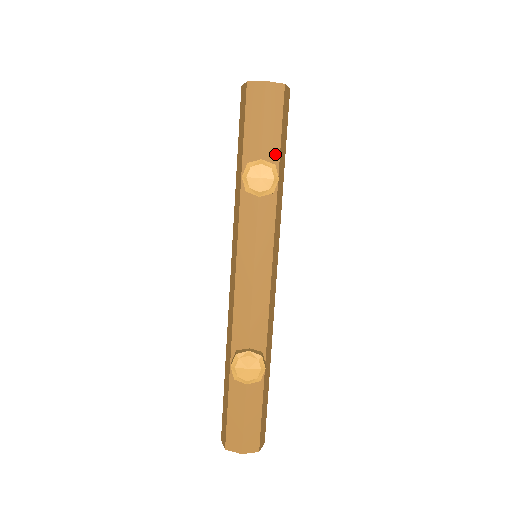
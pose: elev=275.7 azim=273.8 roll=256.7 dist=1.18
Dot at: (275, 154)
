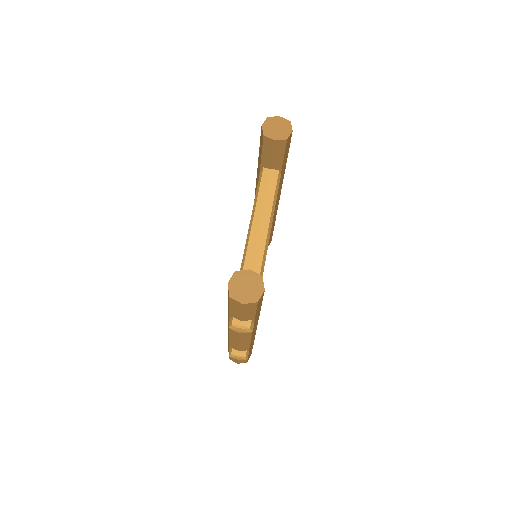
Dot at: (251, 318)
